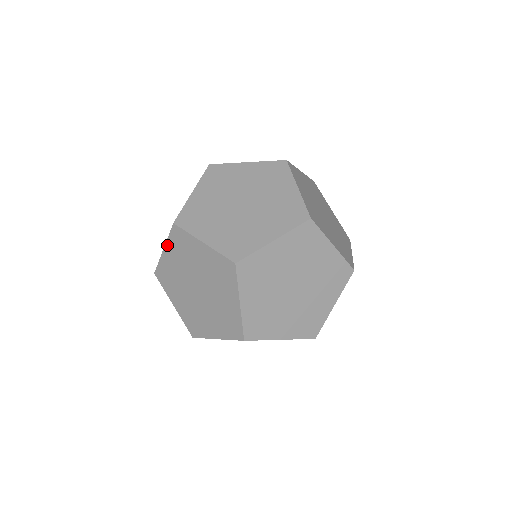
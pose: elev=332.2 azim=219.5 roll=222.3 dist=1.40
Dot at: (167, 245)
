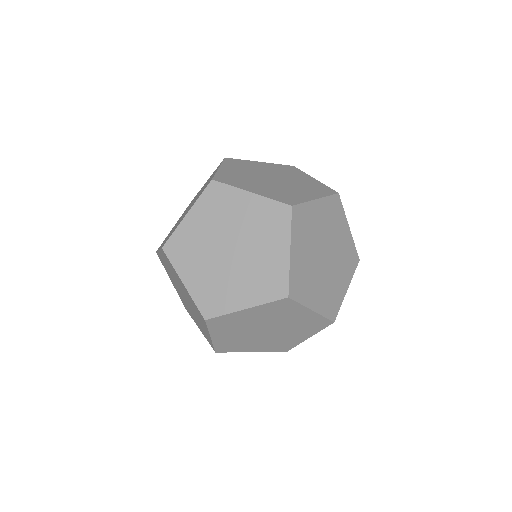
Dot at: (160, 252)
